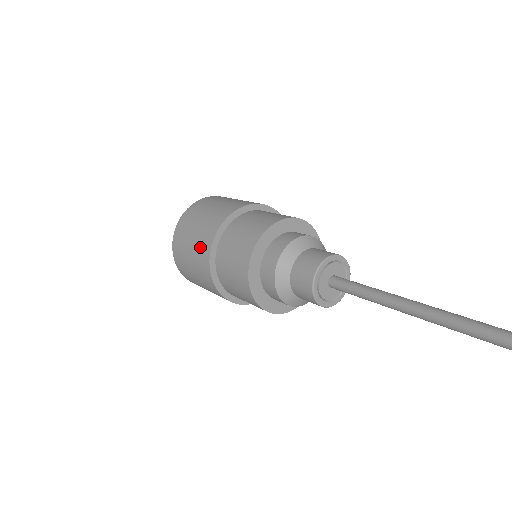
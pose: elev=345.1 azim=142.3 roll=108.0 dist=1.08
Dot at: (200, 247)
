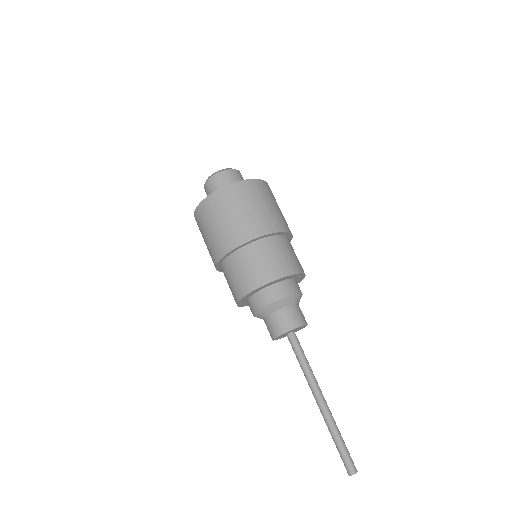
Dot at: occluded
